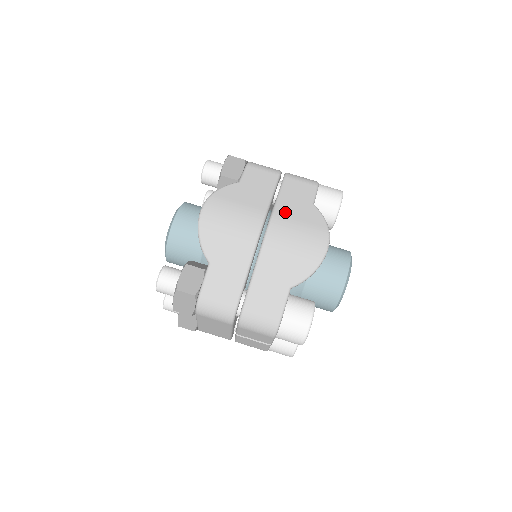
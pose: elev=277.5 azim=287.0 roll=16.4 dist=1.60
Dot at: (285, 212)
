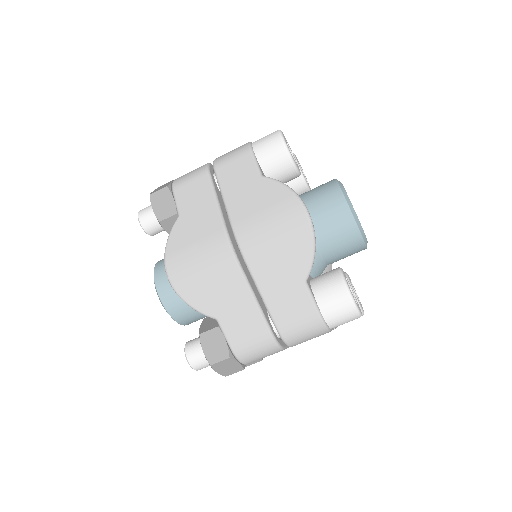
Dot at: (241, 212)
